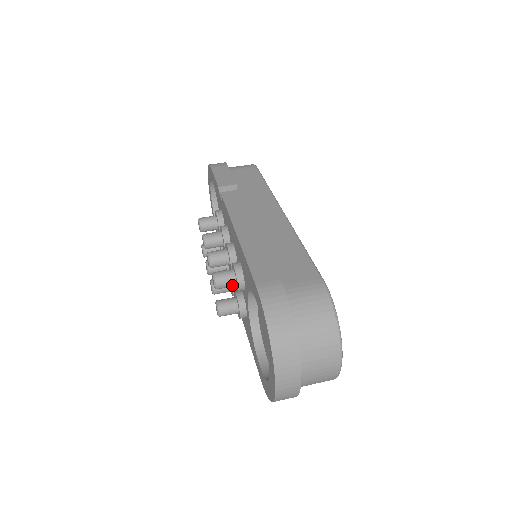
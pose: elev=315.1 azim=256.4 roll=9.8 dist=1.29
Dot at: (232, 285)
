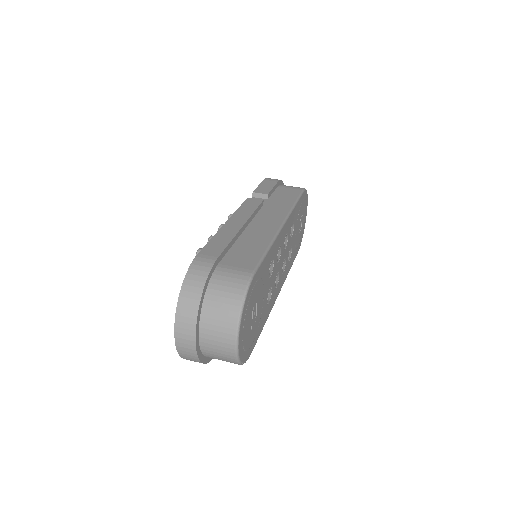
Dot at: occluded
